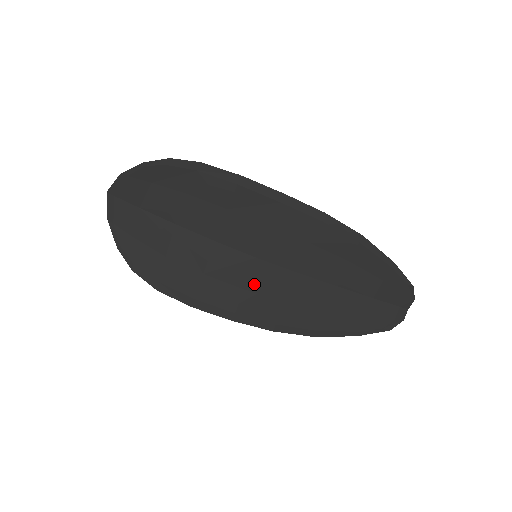
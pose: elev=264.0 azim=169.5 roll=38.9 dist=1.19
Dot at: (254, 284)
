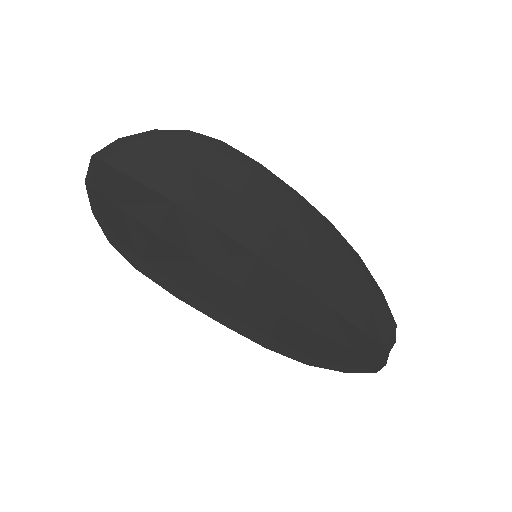
Dot at: (252, 285)
